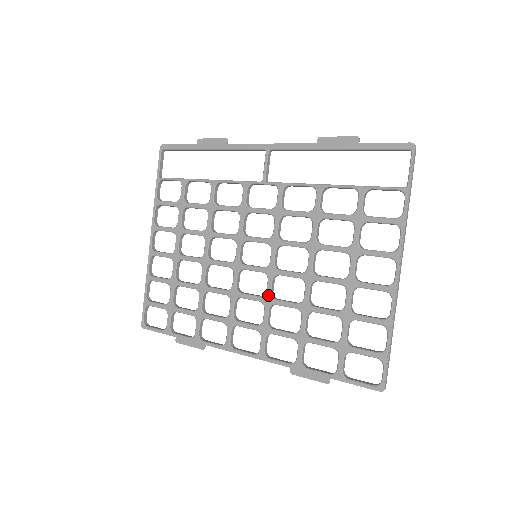
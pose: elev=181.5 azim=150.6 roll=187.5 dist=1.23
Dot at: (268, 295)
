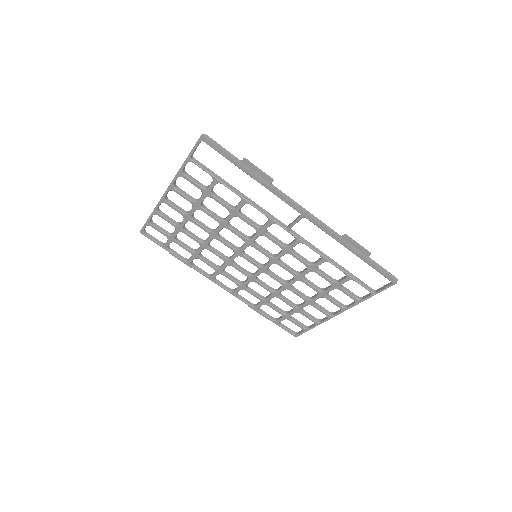
Dot at: (254, 277)
